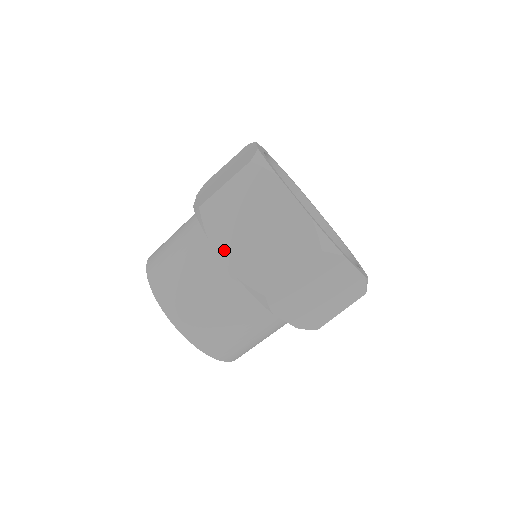
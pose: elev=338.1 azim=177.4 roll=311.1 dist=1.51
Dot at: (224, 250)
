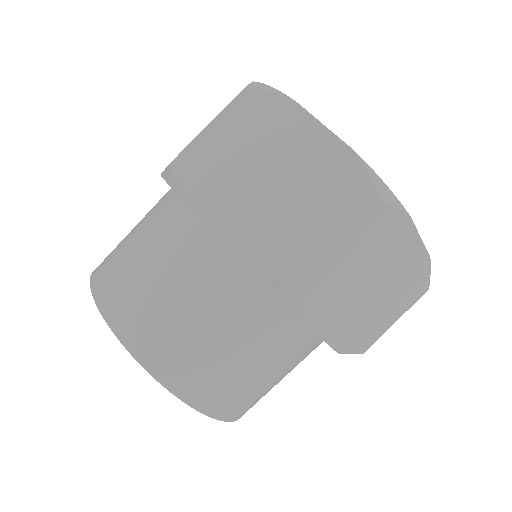
Dot at: (324, 328)
